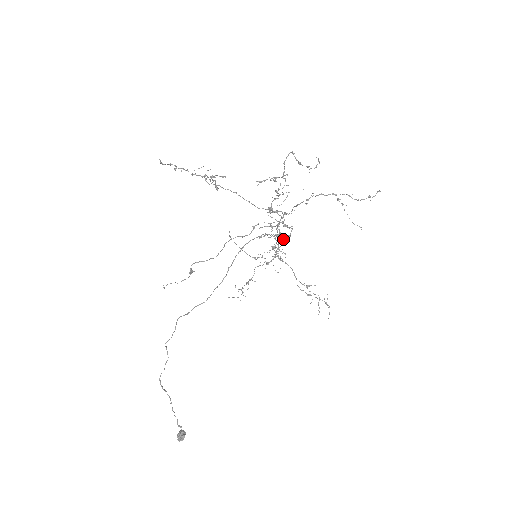
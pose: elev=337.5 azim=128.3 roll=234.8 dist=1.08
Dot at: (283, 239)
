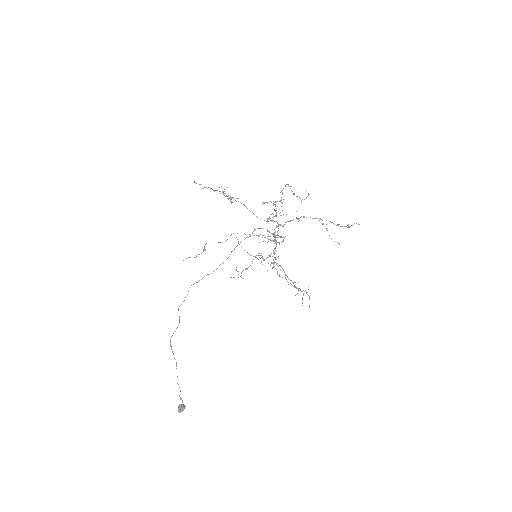
Dot at: occluded
